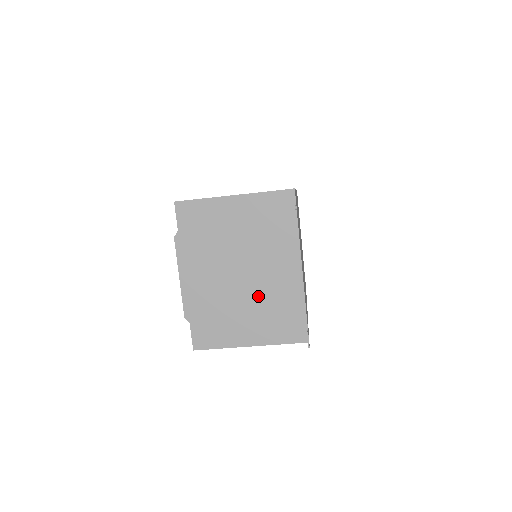
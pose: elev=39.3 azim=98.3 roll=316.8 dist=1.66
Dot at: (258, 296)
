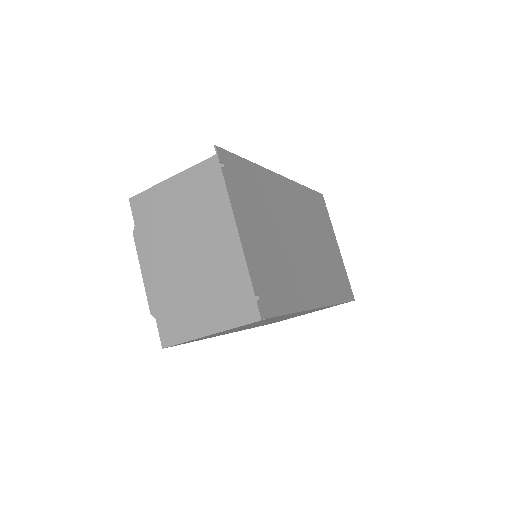
Dot at: (211, 274)
